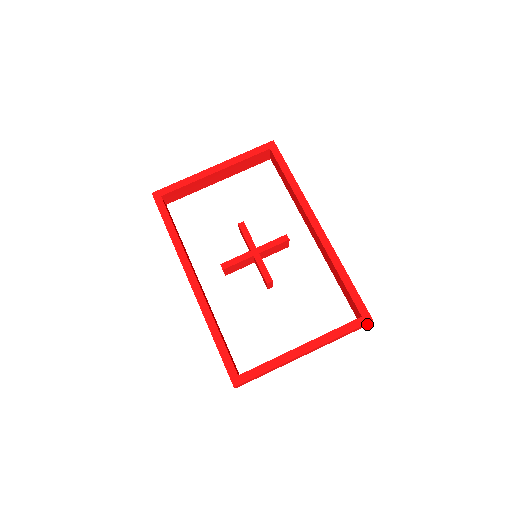
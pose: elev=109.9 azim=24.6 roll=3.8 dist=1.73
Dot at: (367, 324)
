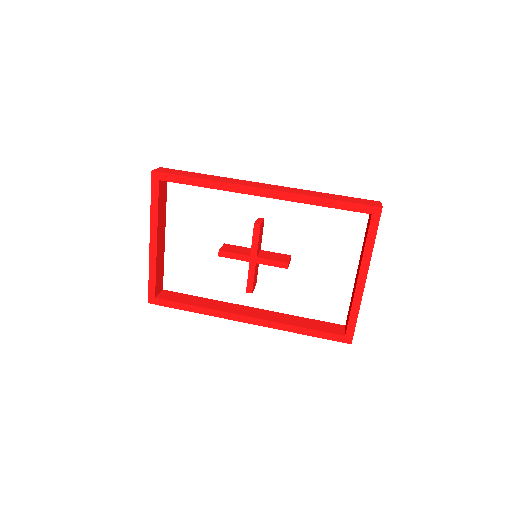
Dot at: occluded
